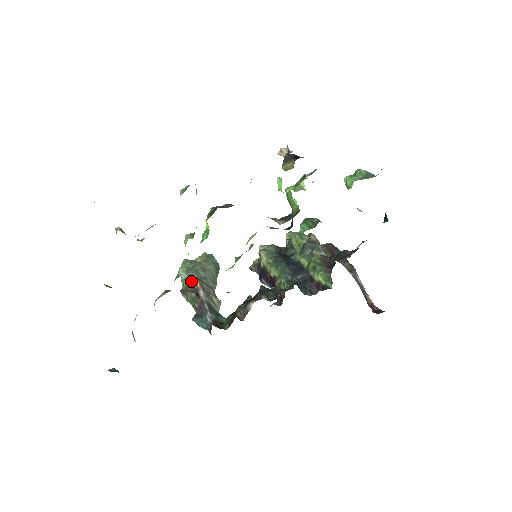
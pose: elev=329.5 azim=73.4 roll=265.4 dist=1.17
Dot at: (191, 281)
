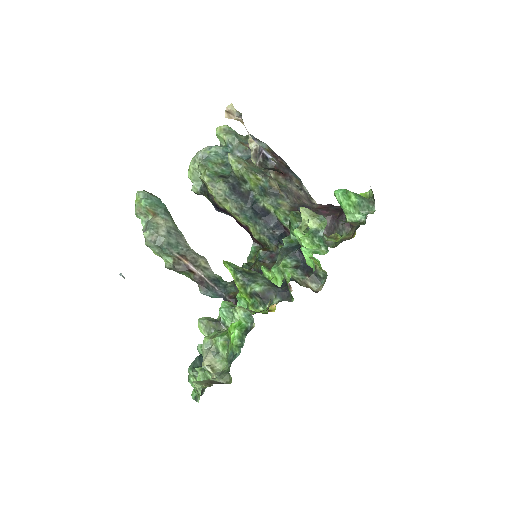
Dot at: (172, 257)
